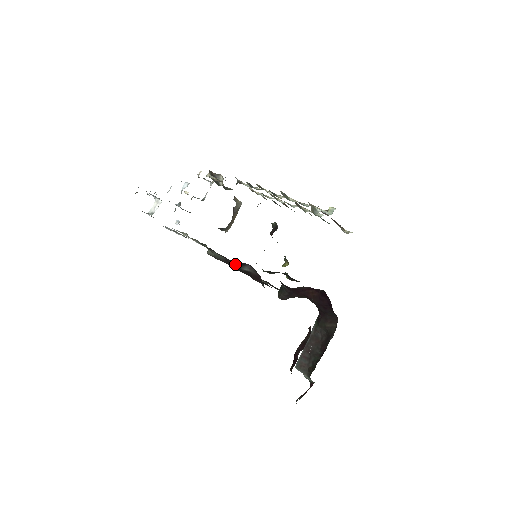
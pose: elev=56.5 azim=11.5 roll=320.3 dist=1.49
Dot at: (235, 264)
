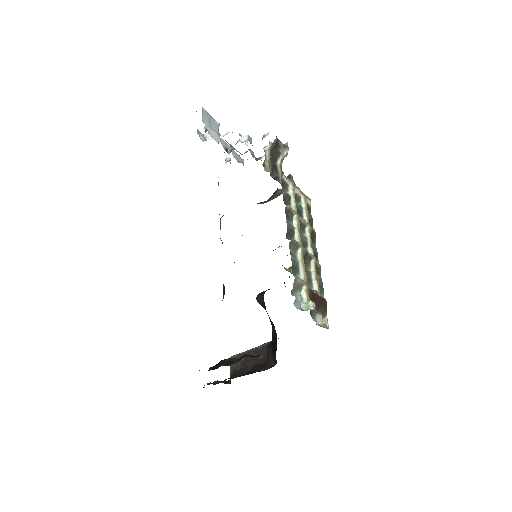
Dot at: occluded
